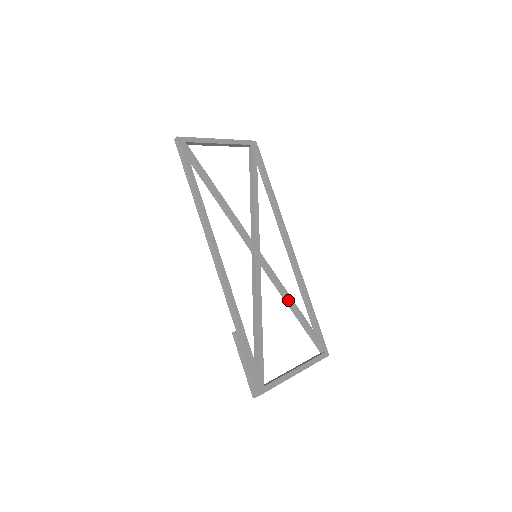
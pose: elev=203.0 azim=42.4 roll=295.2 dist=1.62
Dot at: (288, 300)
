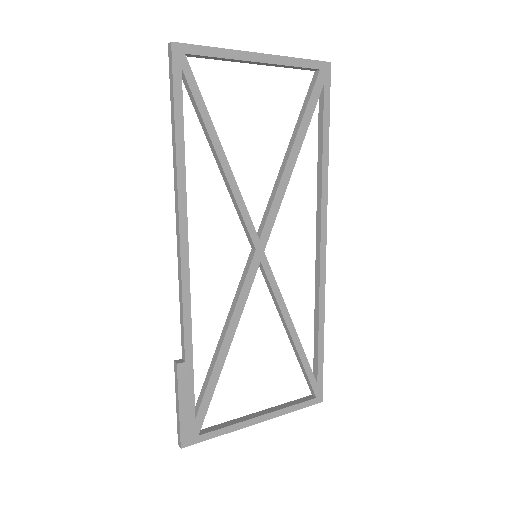
Dot at: (286, 324)
